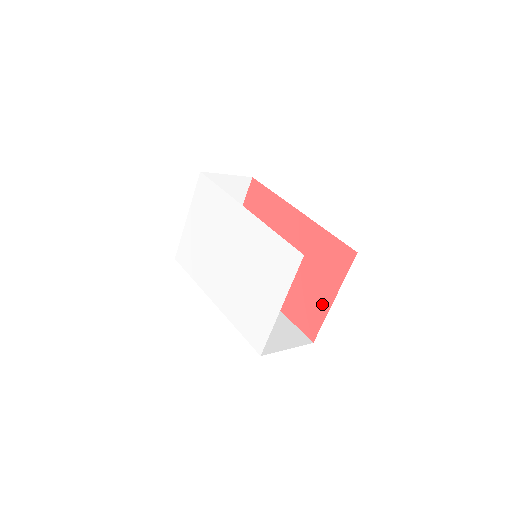
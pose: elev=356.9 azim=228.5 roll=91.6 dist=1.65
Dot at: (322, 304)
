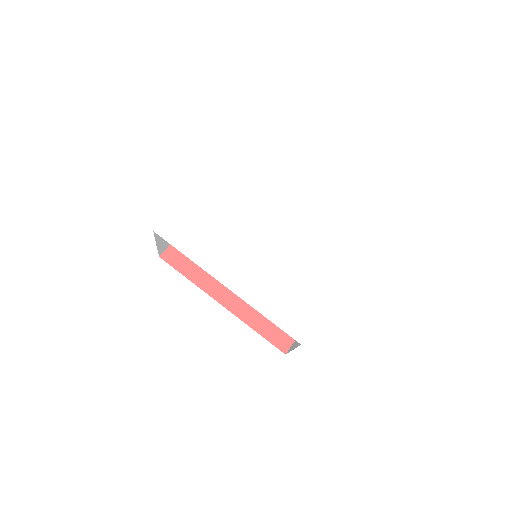
Dot at: occluded
